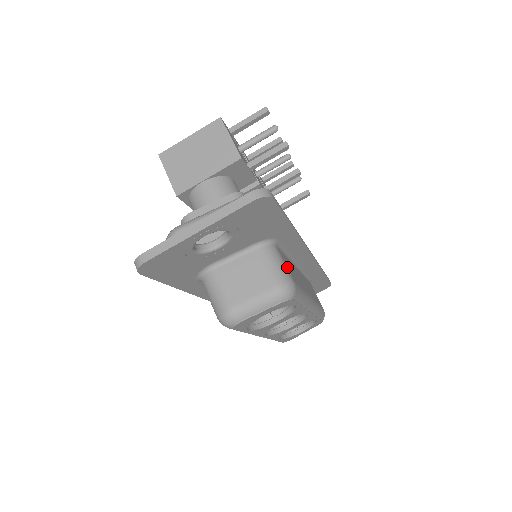
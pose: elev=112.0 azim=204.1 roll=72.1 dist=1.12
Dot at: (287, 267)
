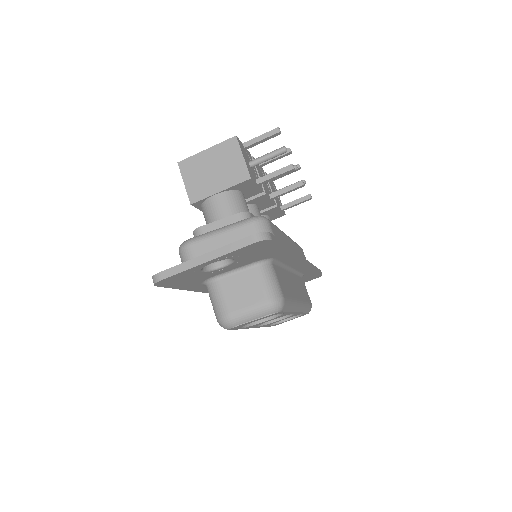
Dot at: (279, 283)
